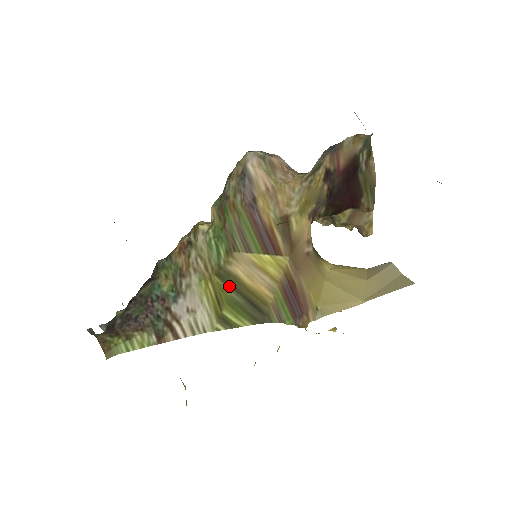
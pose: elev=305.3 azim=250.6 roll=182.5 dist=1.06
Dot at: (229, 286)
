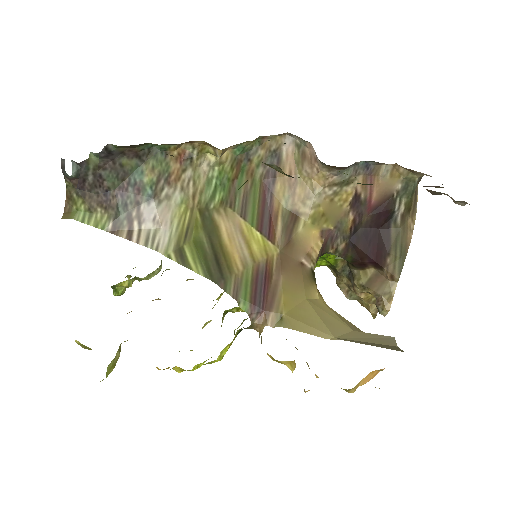
Dot at: (205, 230)
